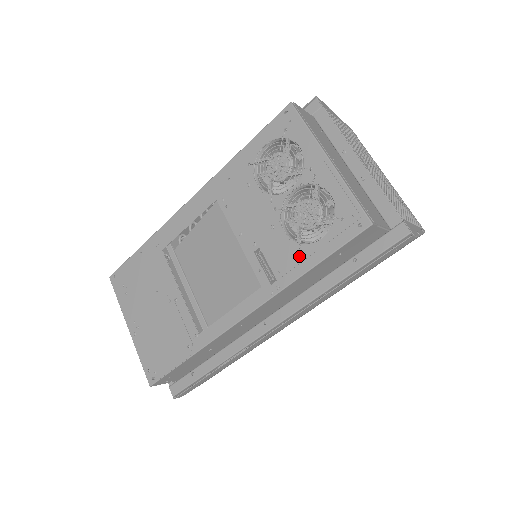
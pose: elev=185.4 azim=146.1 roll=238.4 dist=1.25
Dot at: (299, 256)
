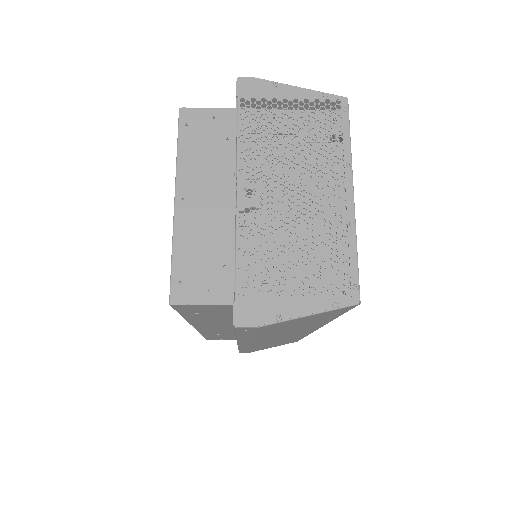
Dot at: occluded
